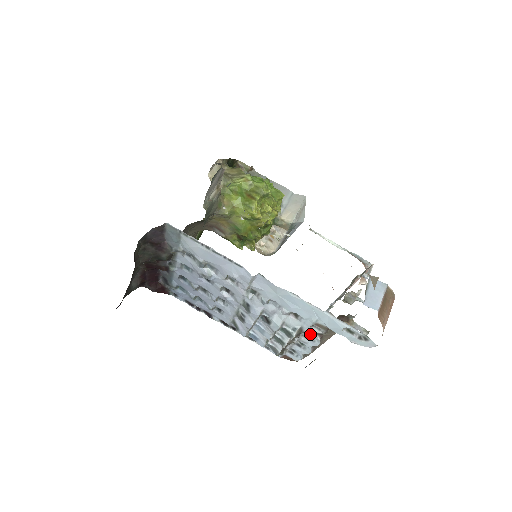
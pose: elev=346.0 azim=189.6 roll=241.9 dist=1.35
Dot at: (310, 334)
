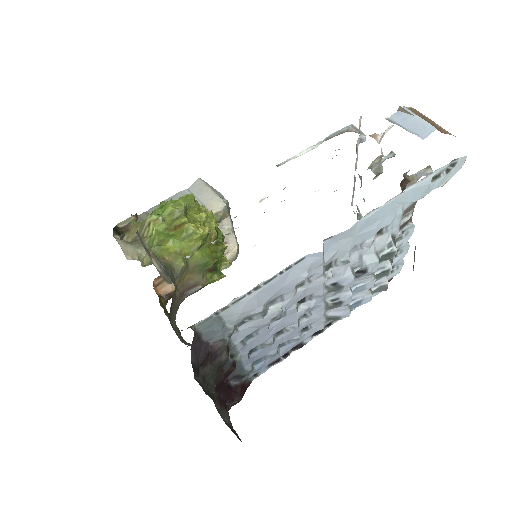
Dot at: (401, 231)
